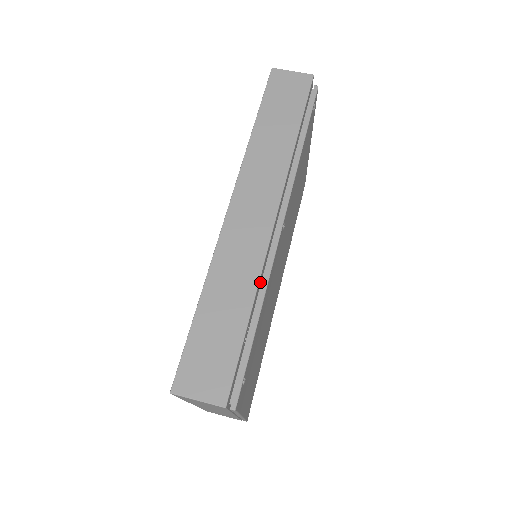
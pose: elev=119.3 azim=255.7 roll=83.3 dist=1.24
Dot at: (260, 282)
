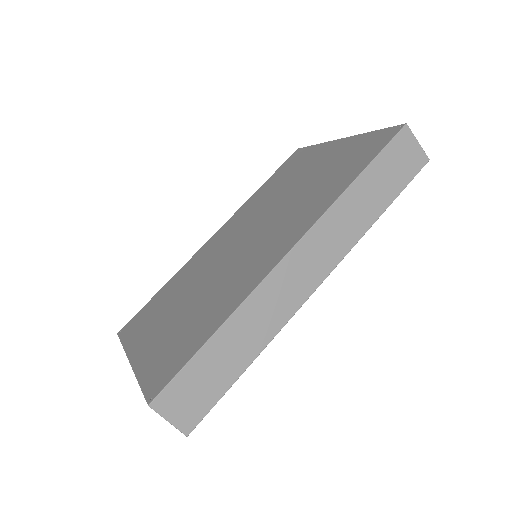
Dot at: occluded
